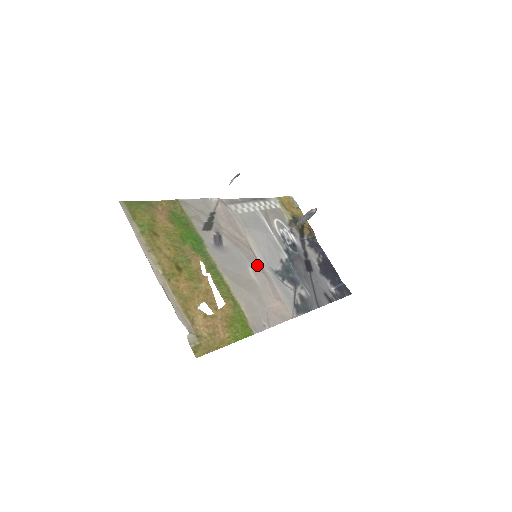
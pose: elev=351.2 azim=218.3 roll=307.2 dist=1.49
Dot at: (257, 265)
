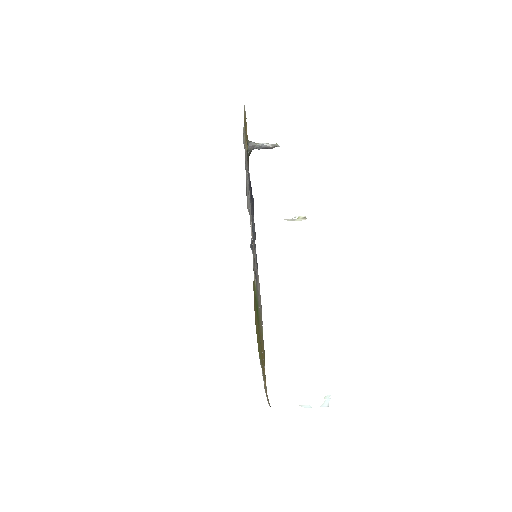
Dot at: occluded
